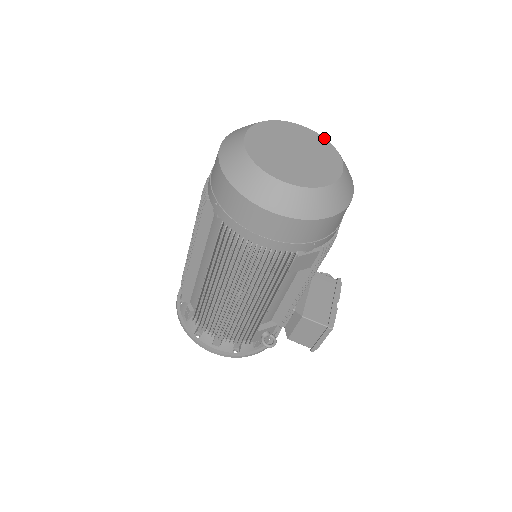
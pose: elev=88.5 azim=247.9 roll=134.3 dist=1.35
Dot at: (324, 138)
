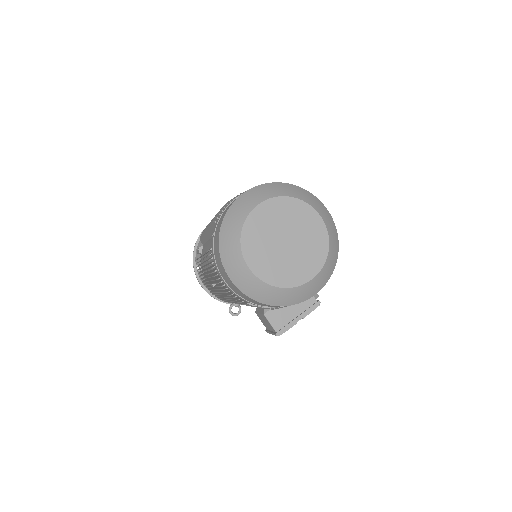
Dot at: (328, 237)
